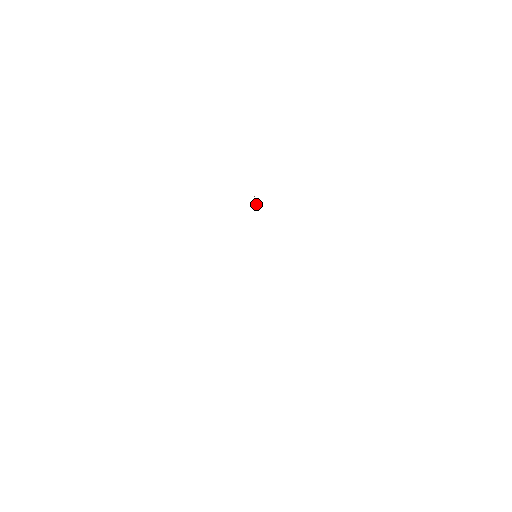
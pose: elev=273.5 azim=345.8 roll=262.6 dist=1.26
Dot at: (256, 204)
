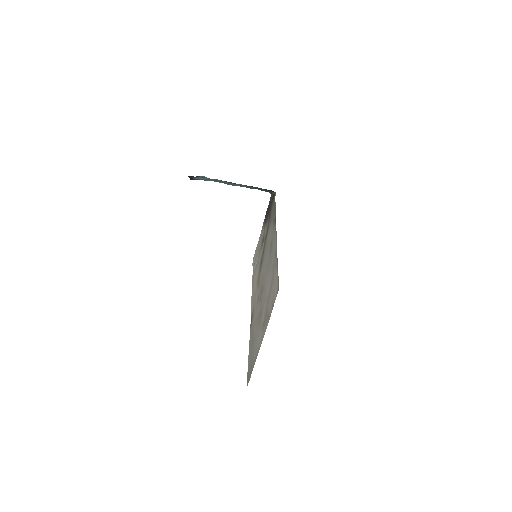
Dot at: (263, 244)
